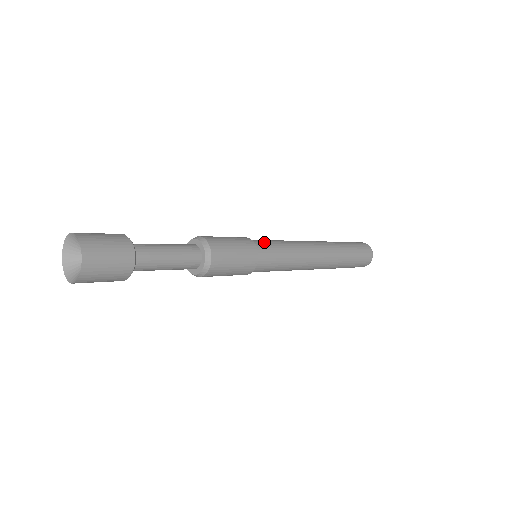
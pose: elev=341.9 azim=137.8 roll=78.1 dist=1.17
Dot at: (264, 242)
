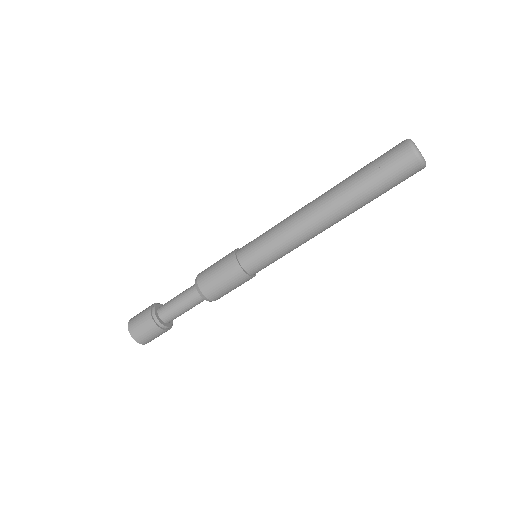
Dot at: (249, 248)
